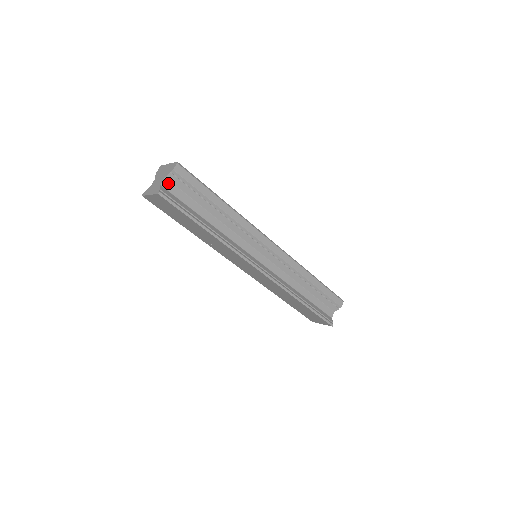
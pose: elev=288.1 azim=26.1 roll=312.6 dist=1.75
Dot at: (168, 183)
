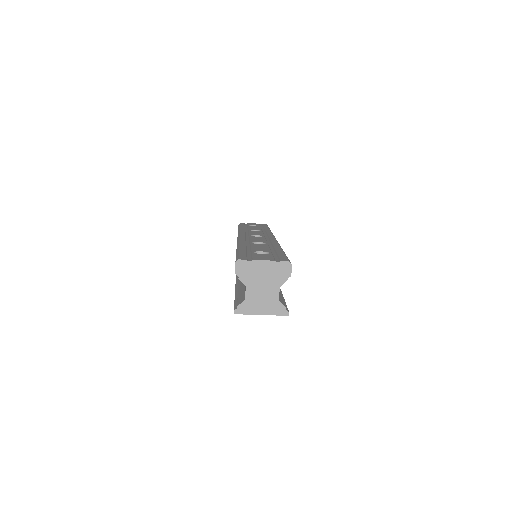
Dot at: (278, 289)
